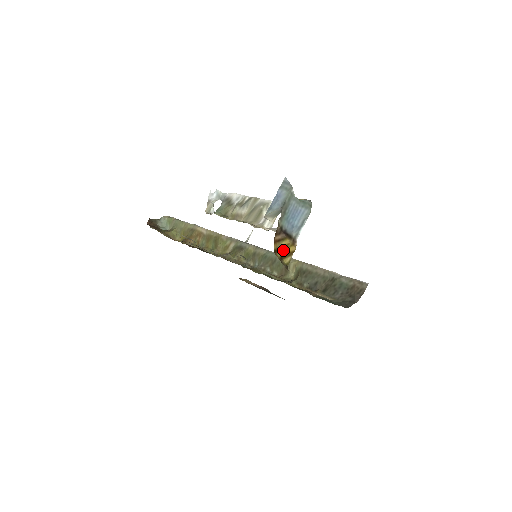
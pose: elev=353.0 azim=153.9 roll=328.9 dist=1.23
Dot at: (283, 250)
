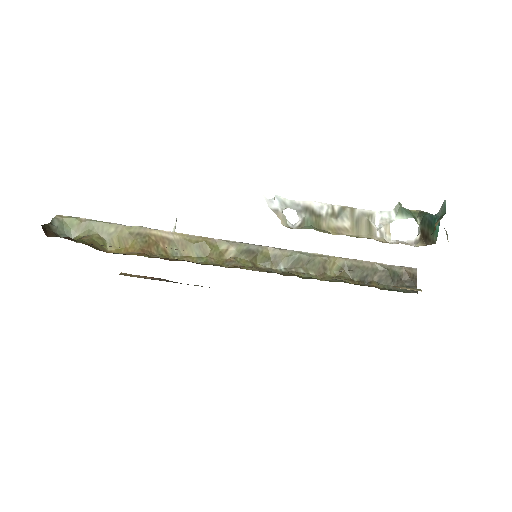
Dot at: occluded
